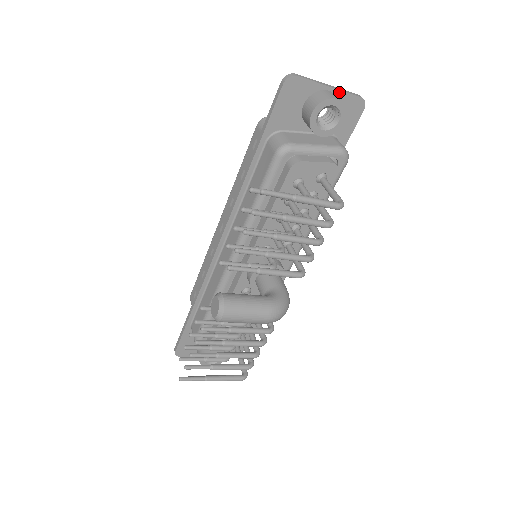
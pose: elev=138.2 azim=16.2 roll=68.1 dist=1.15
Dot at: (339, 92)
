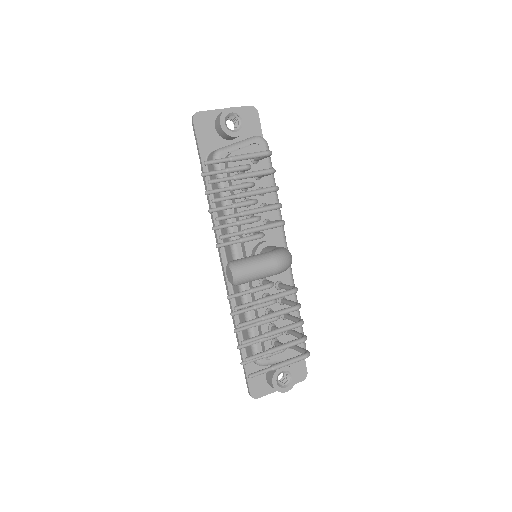
Dot at: occluded
